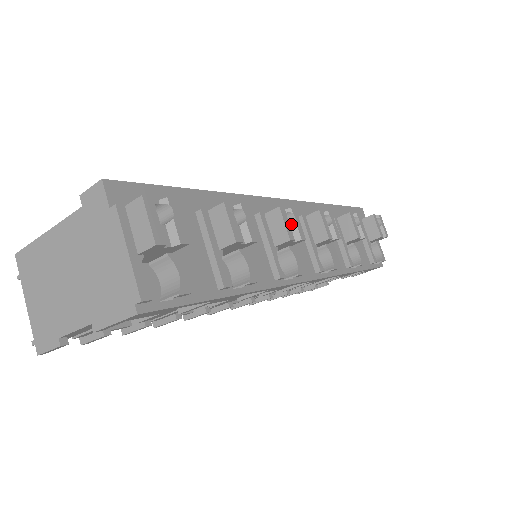
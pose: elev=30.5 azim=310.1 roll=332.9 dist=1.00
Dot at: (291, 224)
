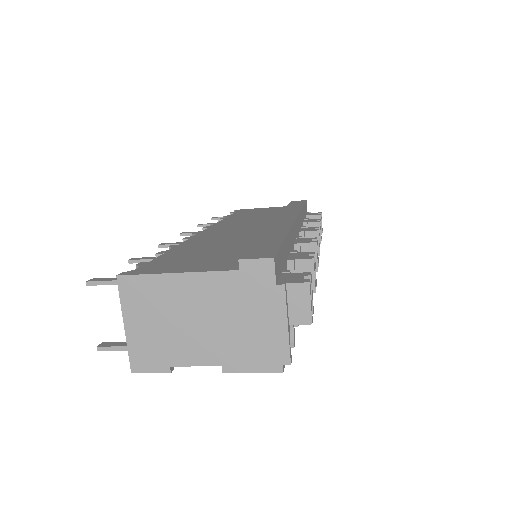
Dot at: occluded
